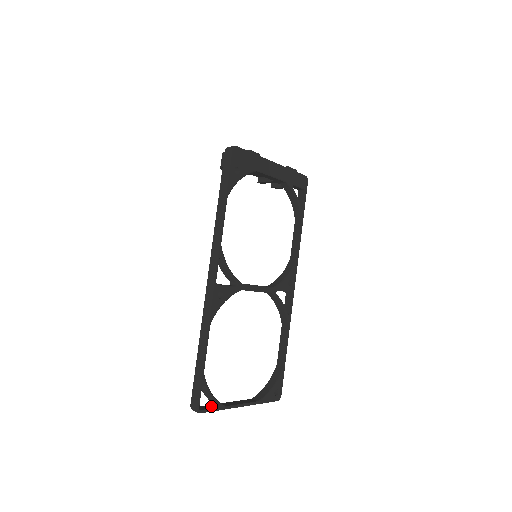
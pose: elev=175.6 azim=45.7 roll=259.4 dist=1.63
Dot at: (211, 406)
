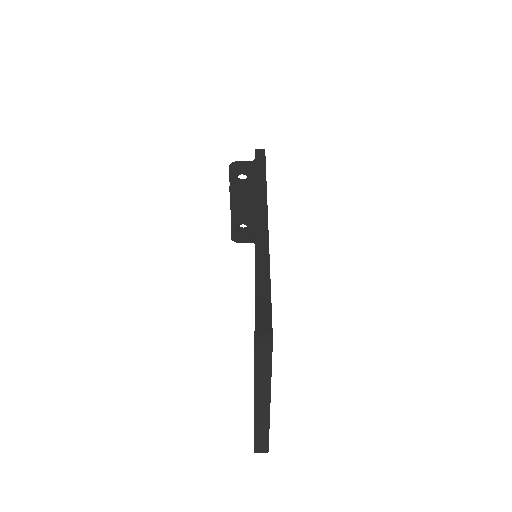
Dot at: (262, 361)
